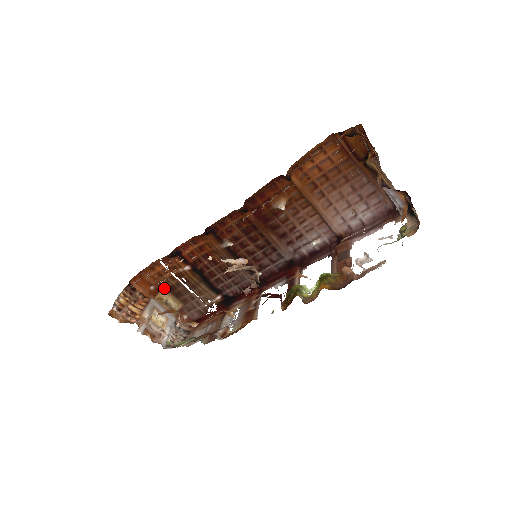
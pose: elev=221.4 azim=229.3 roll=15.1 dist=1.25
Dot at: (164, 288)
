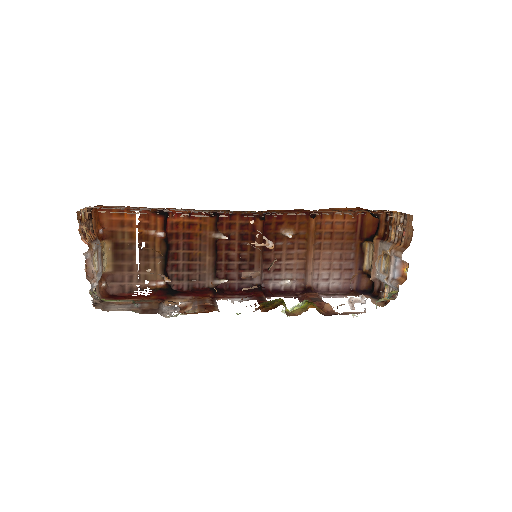
Dot at: (110, 240)
